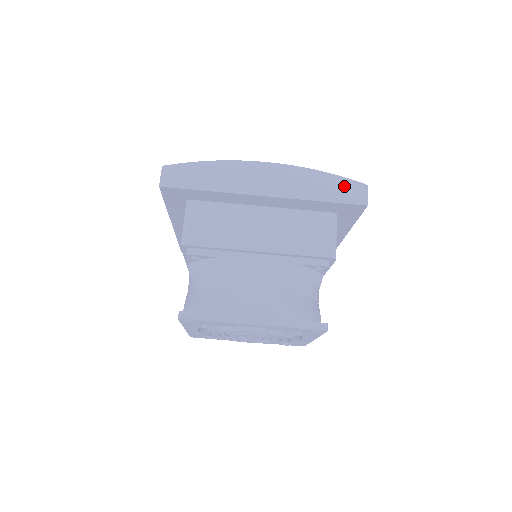
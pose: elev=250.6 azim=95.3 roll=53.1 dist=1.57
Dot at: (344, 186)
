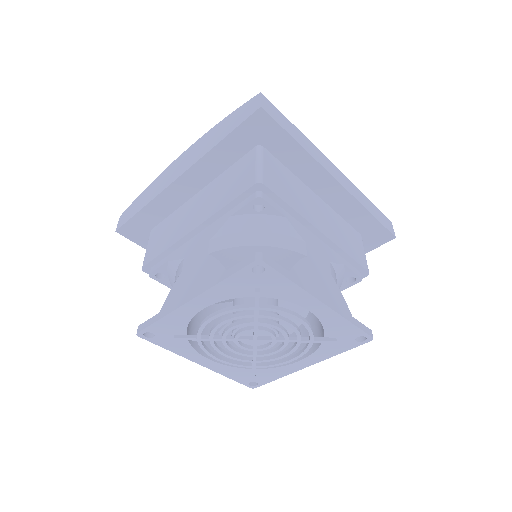
Dot at: (240, 112)
